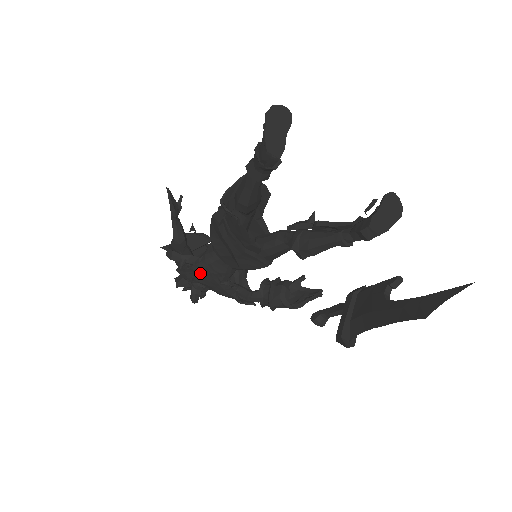
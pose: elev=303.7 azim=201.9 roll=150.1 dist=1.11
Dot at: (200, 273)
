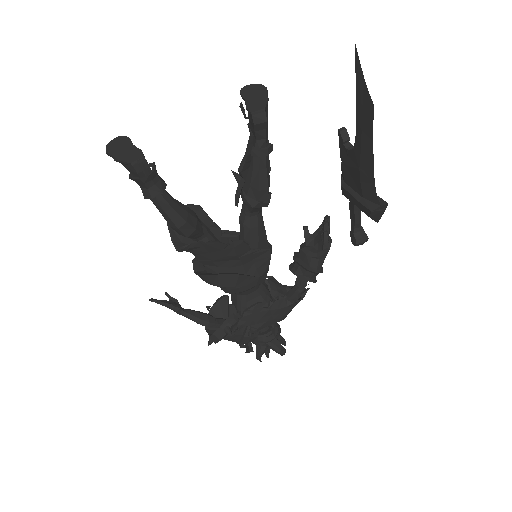
Dot at: (248, 321)
